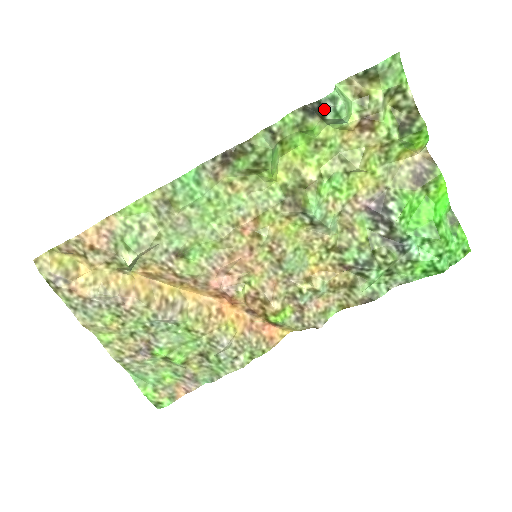
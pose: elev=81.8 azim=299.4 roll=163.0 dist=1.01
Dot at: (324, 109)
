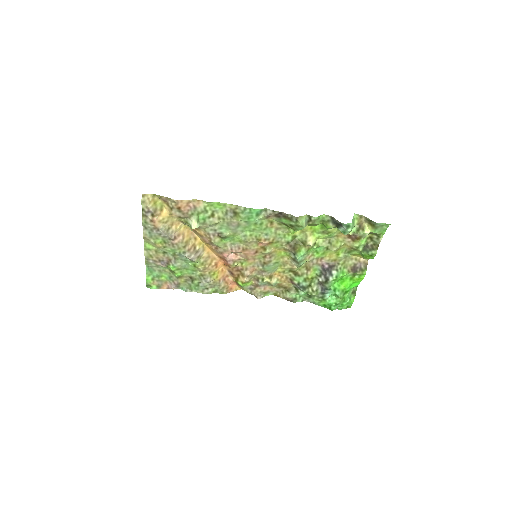
Dot at: (341, 226)
